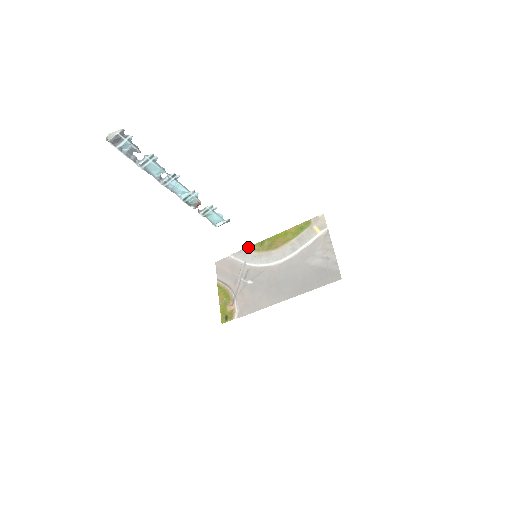
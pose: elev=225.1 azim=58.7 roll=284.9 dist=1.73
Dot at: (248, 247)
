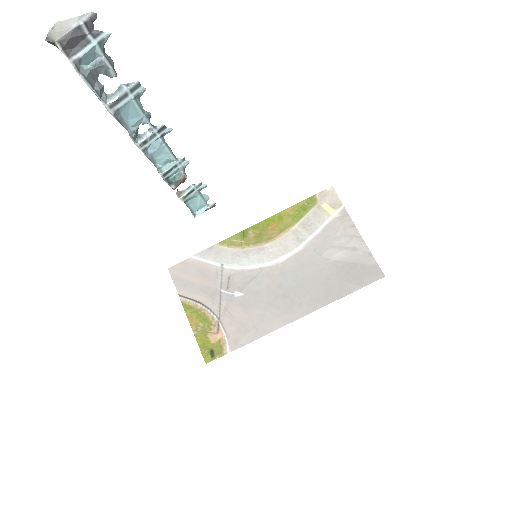
Dot at: (221, 241)
